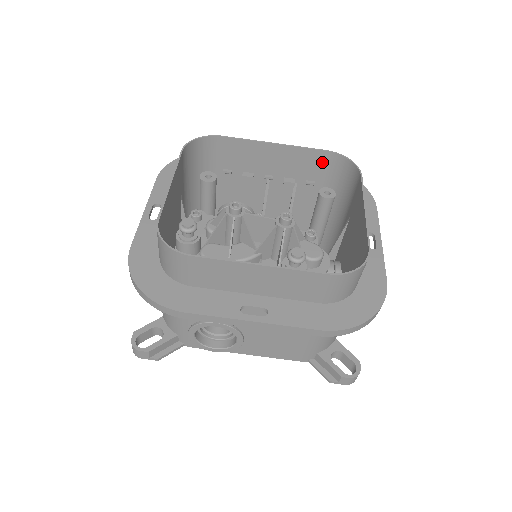
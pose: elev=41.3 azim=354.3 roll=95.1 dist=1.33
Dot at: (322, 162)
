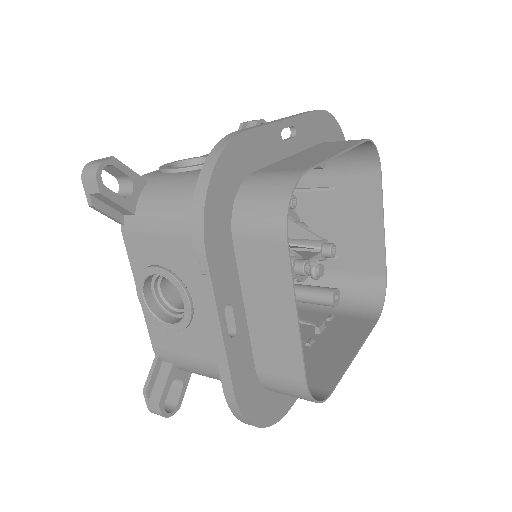
Dot at: occluded
